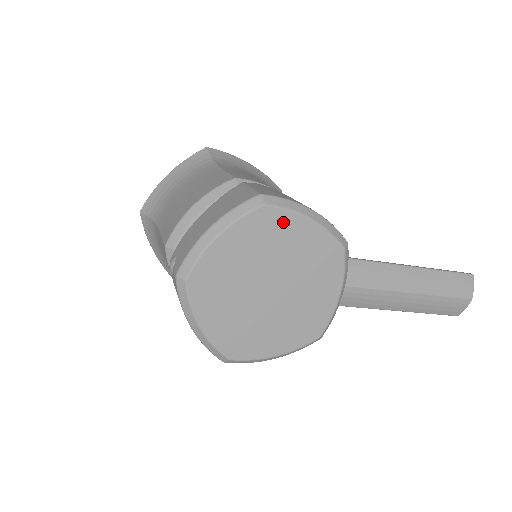
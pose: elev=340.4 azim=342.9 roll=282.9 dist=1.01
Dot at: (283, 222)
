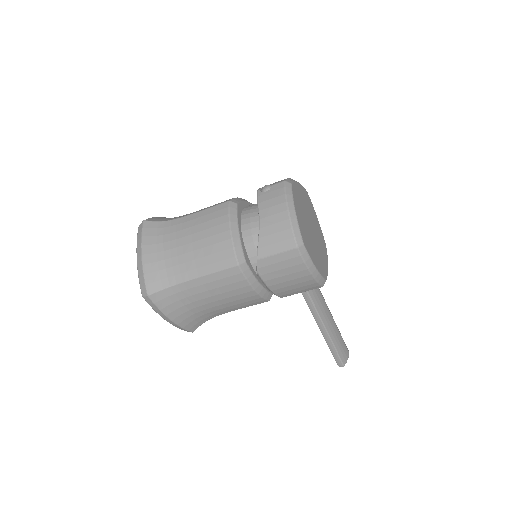
Dot at: (312, 206)
